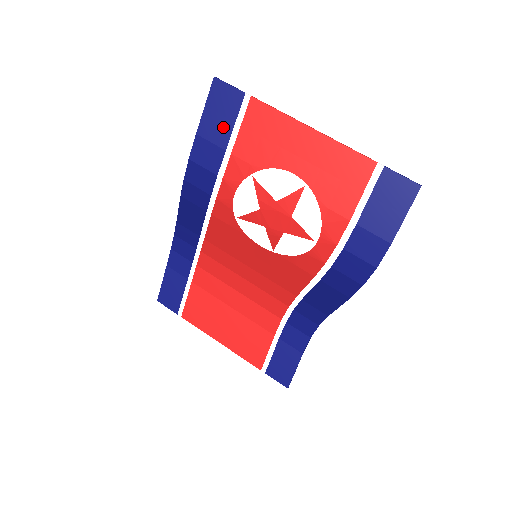
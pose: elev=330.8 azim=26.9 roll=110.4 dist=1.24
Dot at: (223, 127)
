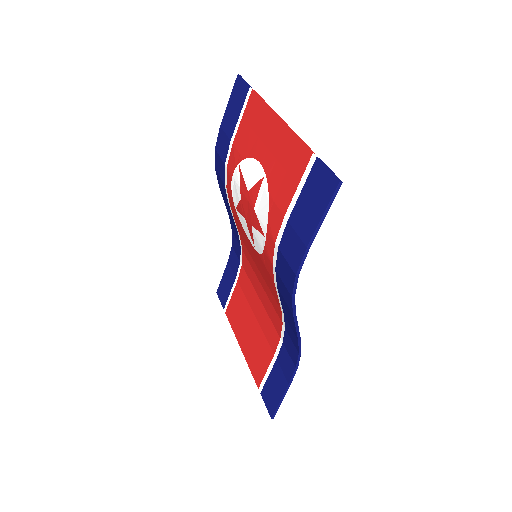
Dot at: (233, 119)
